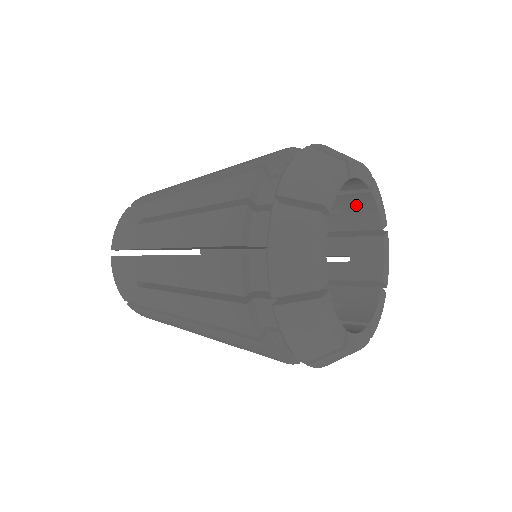
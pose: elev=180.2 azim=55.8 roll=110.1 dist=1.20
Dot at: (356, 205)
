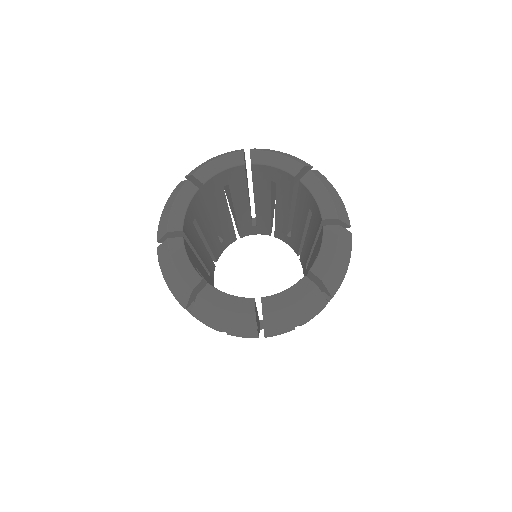
Dot at: (268, 174)
